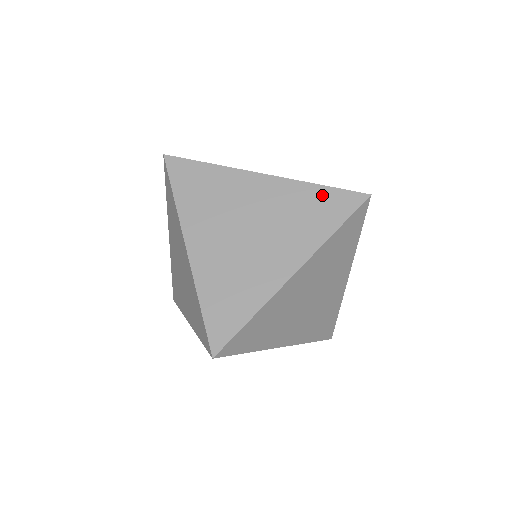
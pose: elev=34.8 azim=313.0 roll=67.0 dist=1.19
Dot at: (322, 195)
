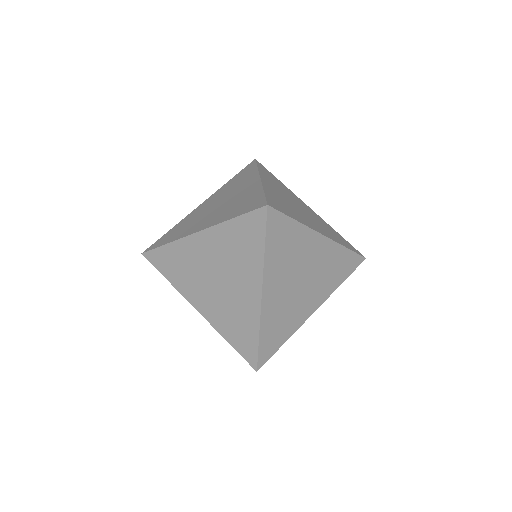
Dot at: (346, 257)
